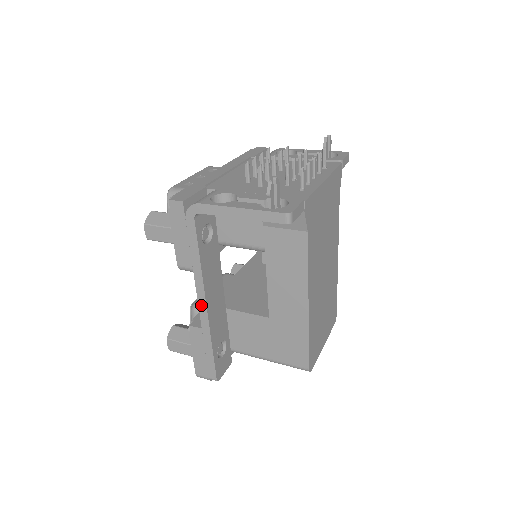
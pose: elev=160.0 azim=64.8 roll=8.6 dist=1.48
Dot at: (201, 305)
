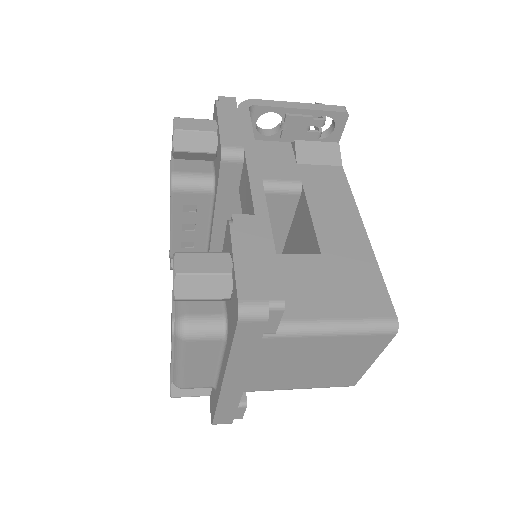
Dot at: (254, 184)
